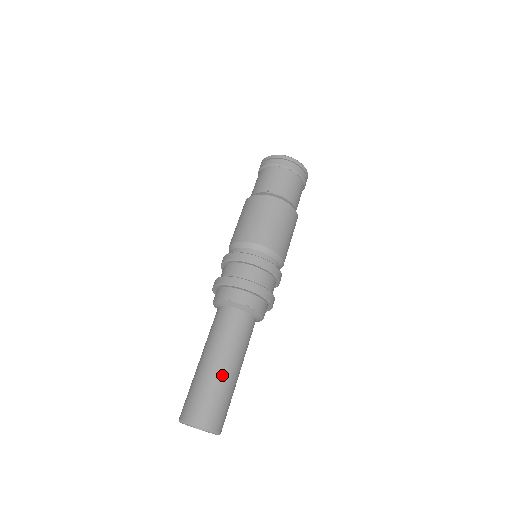
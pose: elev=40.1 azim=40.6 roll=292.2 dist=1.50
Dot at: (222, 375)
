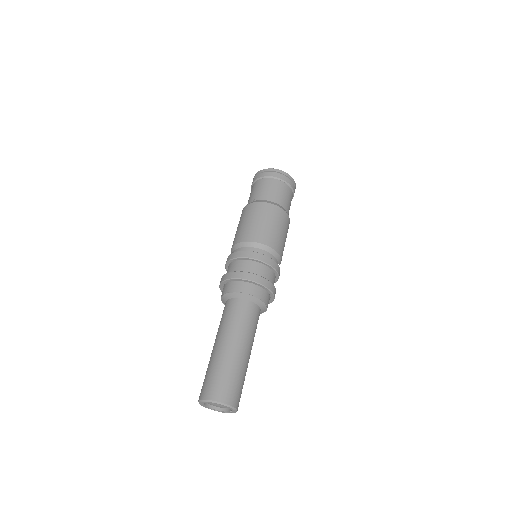
Dot at: (227, 354)
